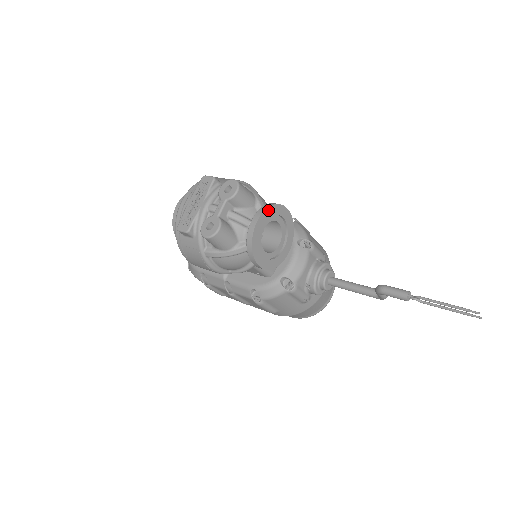
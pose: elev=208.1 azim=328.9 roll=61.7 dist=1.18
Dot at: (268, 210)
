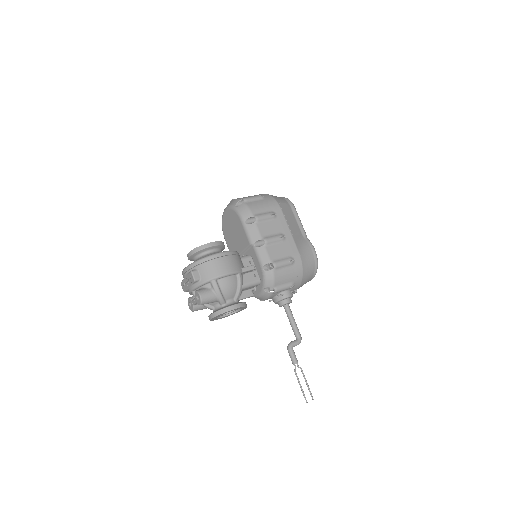
Dot at: (219, 315)
